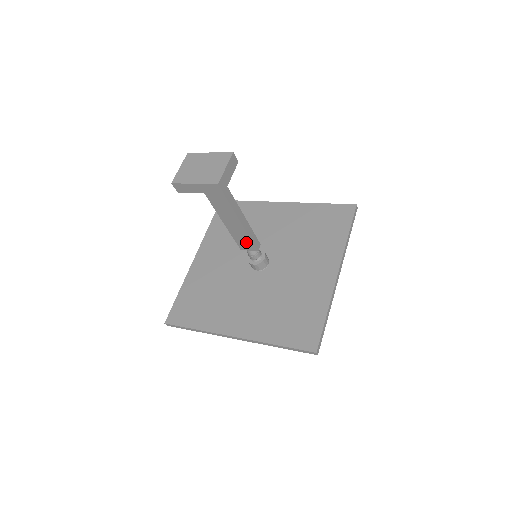
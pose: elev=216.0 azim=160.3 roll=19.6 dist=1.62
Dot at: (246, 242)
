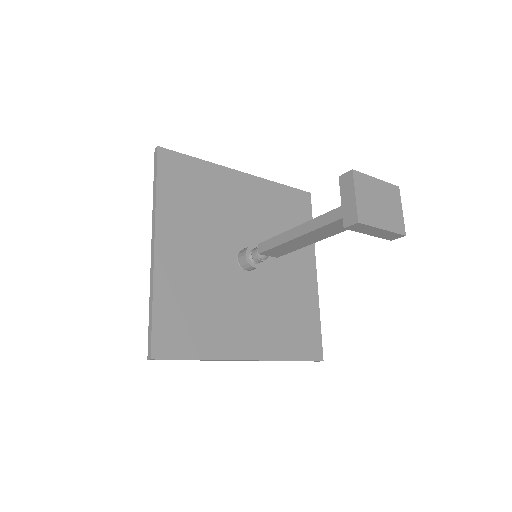
Dot at: (282, 251)
